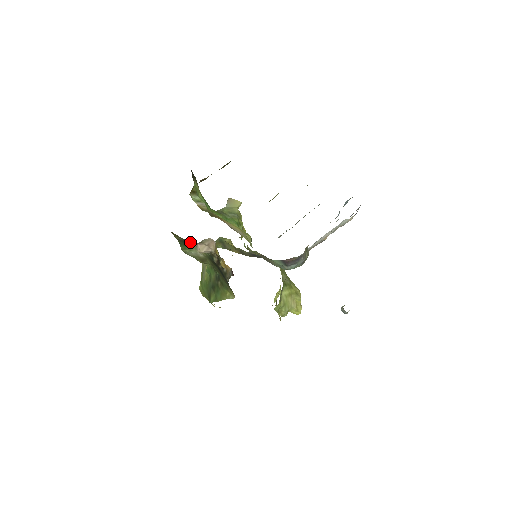
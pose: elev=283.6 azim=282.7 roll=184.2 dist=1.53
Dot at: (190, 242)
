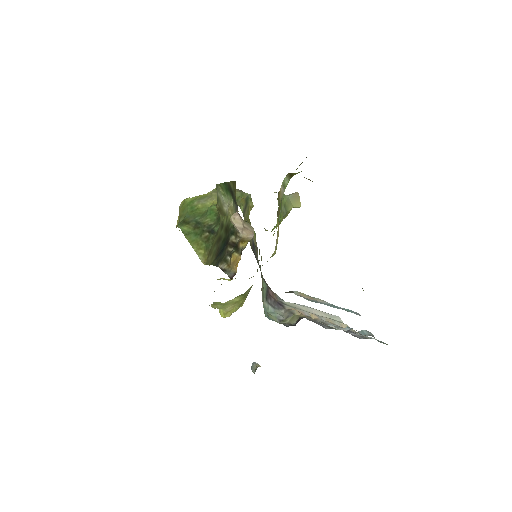
Dot at: occluded
